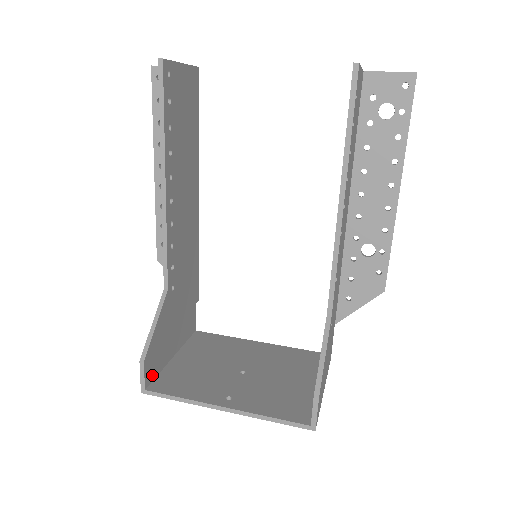
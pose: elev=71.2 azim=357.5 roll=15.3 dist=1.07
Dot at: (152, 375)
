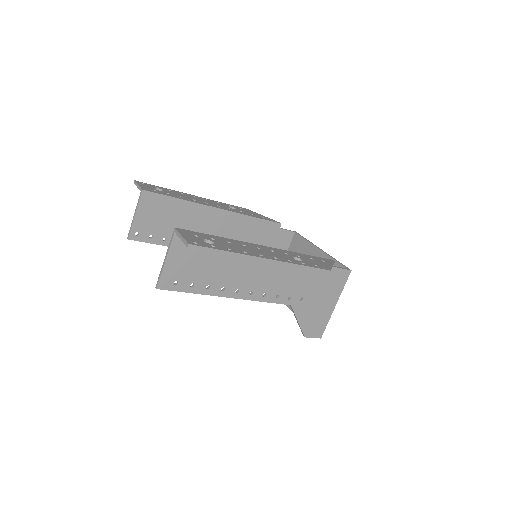
Dot at: occluded
